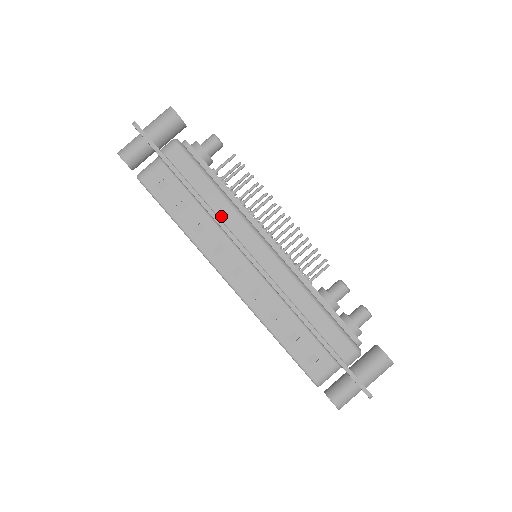
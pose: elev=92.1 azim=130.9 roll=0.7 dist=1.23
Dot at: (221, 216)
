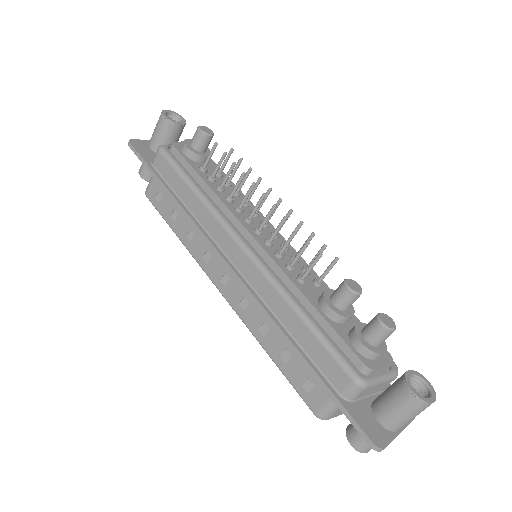
Dot at: (200, 220)
